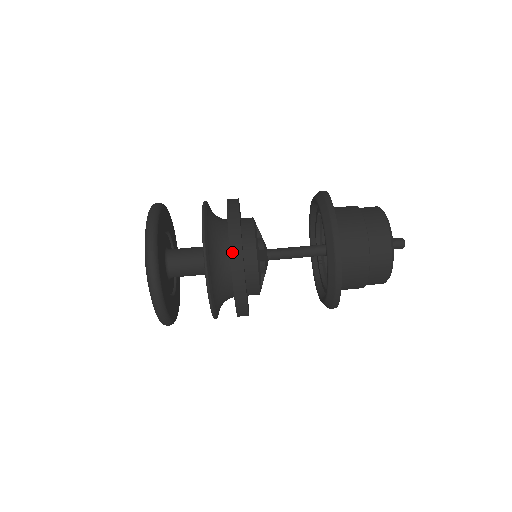
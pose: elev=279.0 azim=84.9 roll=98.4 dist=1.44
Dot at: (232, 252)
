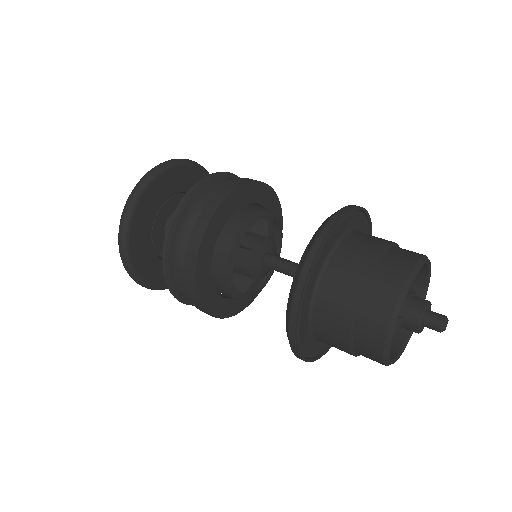
Dot at: occluded
